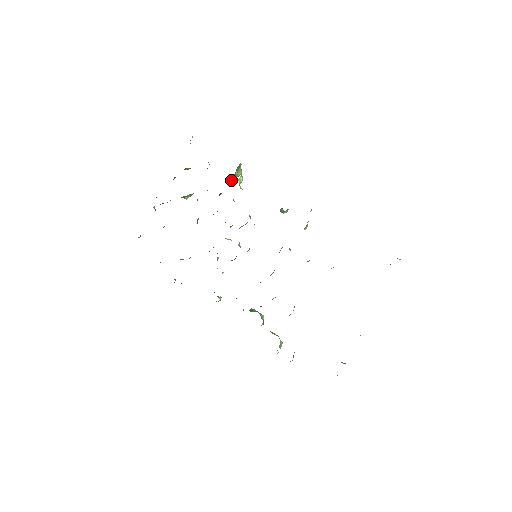
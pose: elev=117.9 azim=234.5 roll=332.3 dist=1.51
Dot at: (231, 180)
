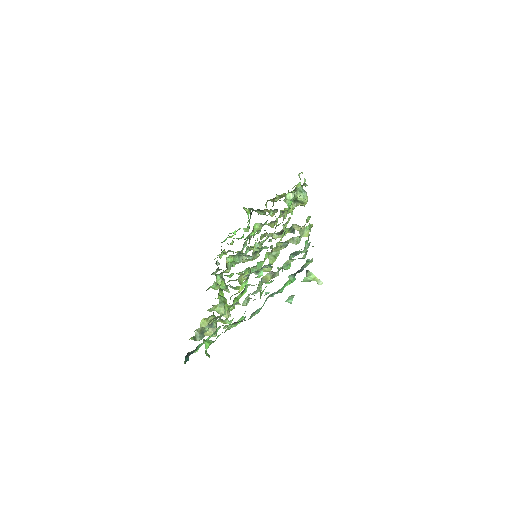
Dot at: (296, 204)
